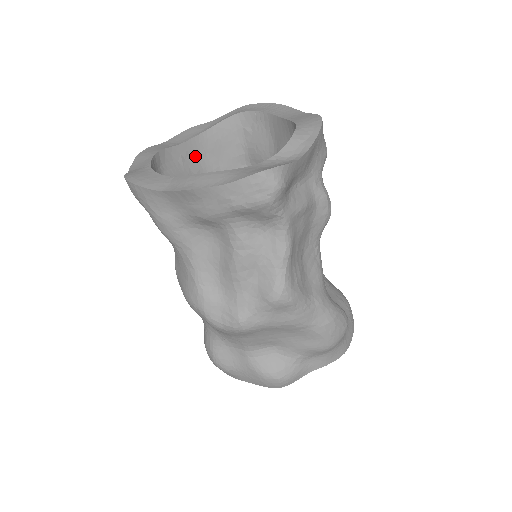
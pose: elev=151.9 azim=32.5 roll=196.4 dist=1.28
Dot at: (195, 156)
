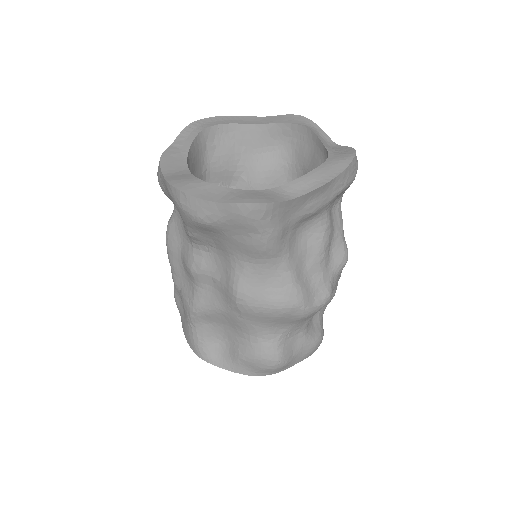
Dot at: occluded
